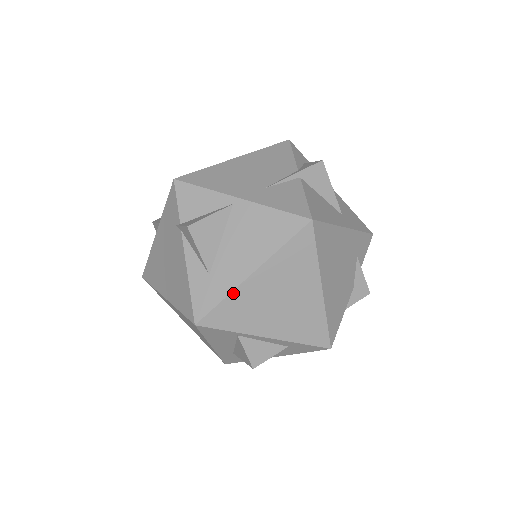
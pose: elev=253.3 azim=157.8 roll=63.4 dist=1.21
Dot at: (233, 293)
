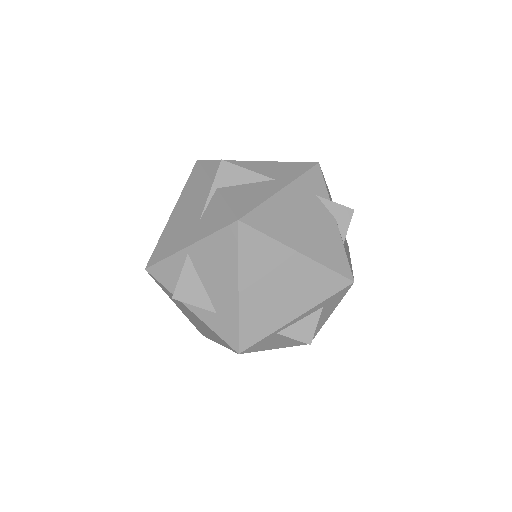
Dot at: (240, 313)
